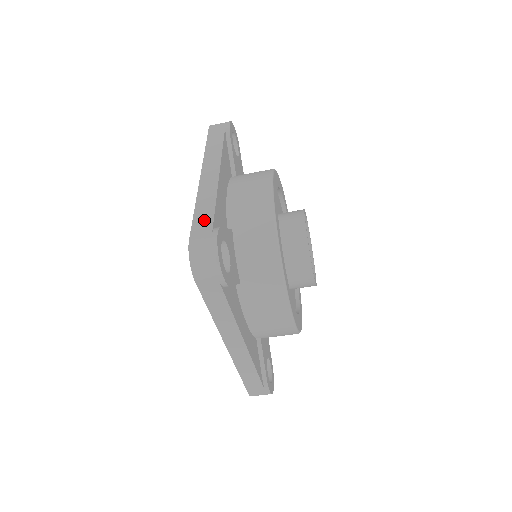
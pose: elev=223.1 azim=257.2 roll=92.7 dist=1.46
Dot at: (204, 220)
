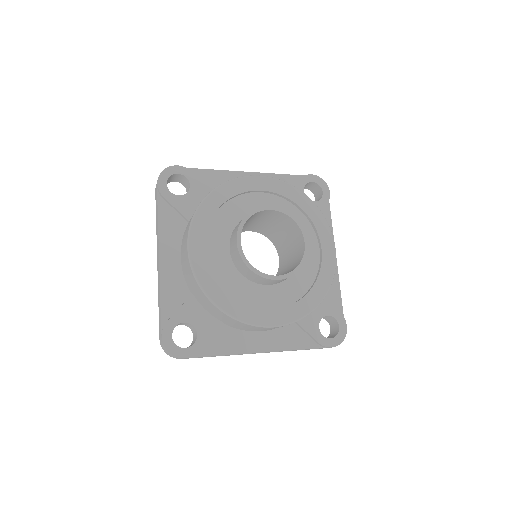
Dot at: (160, 319)
